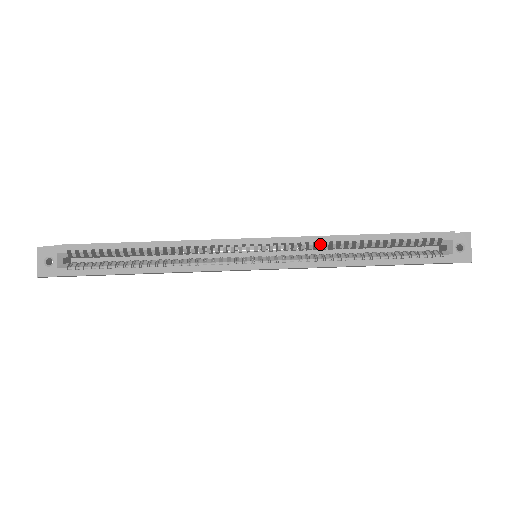
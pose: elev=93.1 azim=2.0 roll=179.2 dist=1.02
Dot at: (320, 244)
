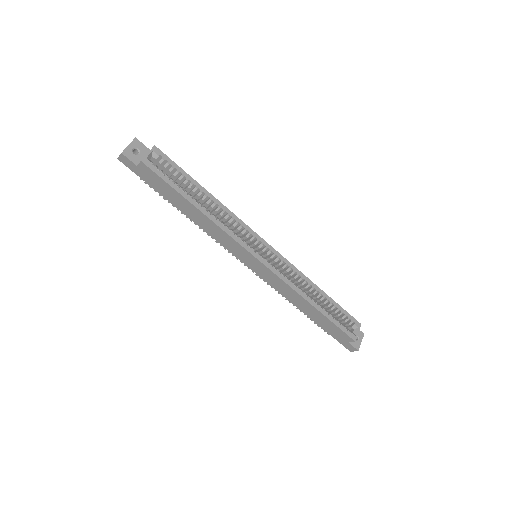
Dot at: (298, 276)
